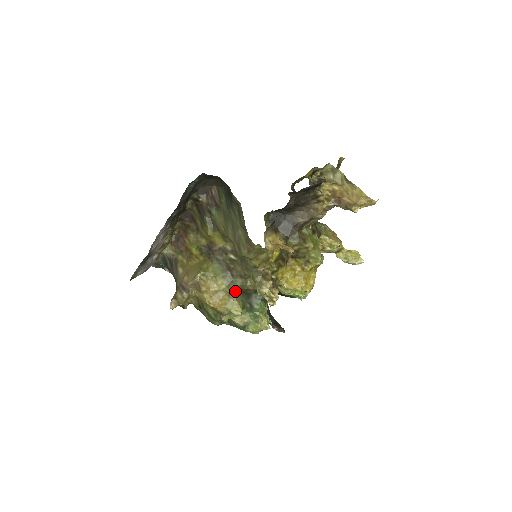
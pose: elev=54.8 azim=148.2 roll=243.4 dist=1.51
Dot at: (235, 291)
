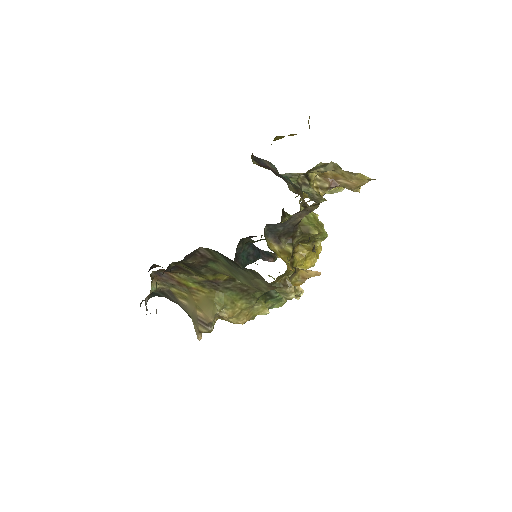
Dot at: (256, 301)
